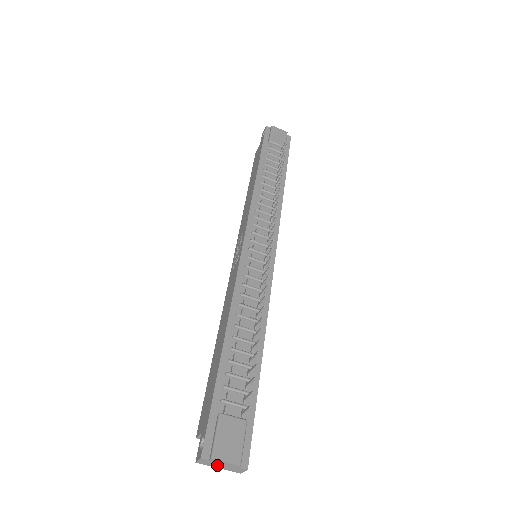
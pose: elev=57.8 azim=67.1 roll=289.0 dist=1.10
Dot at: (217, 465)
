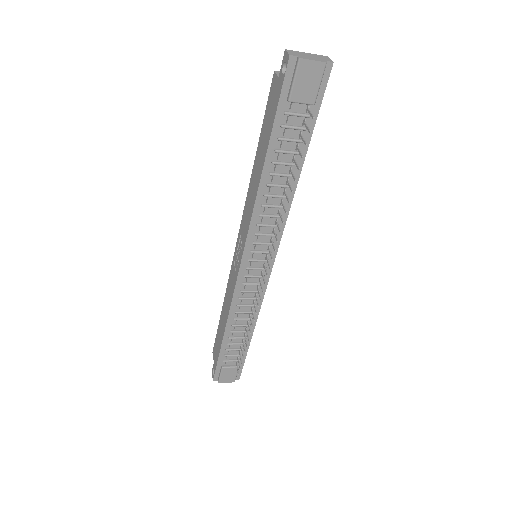
Dot at: occluded
